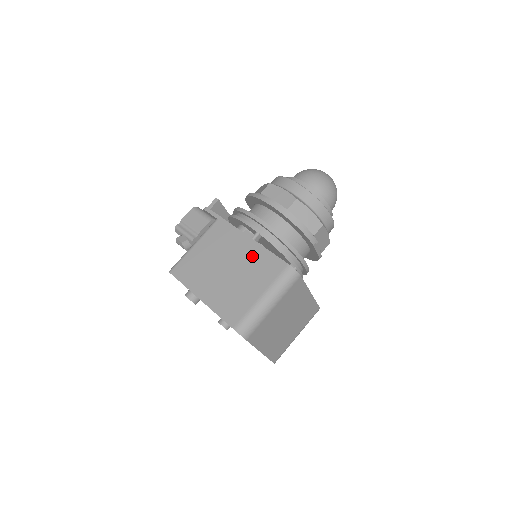
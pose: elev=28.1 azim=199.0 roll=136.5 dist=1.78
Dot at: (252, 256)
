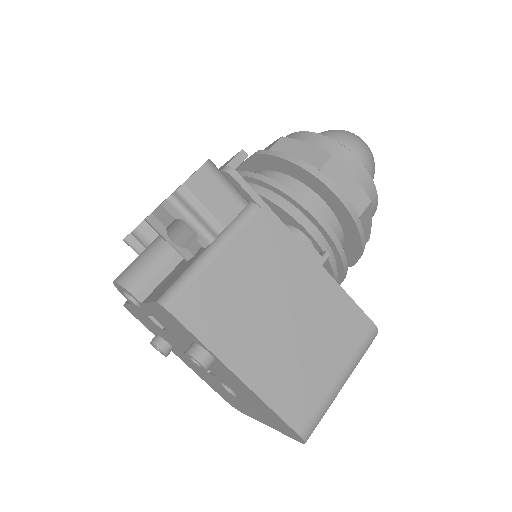
Dot at: (323, 300)
